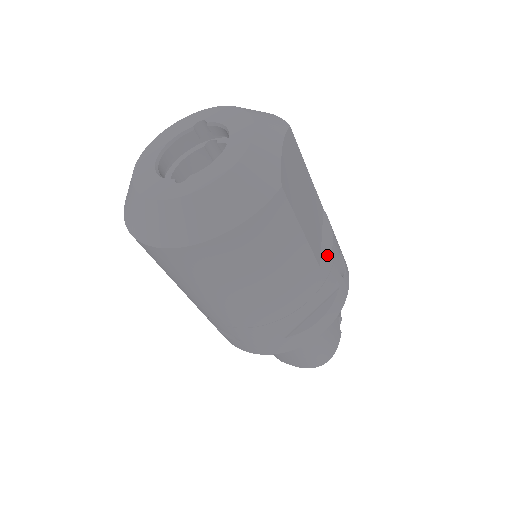
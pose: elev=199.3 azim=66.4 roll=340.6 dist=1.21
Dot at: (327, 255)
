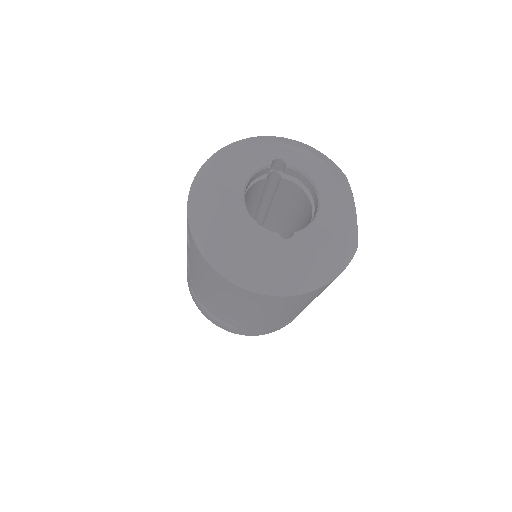
Dot at: occluded
